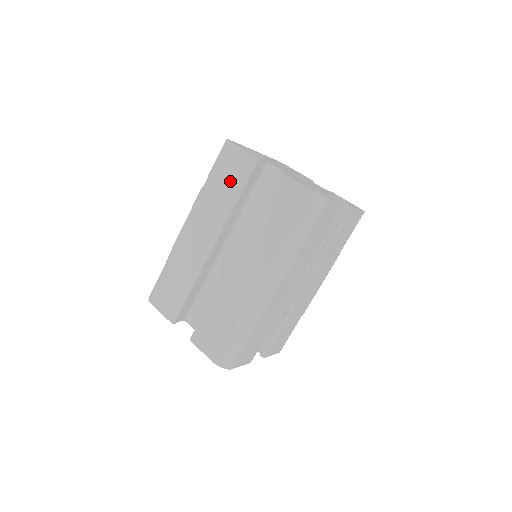
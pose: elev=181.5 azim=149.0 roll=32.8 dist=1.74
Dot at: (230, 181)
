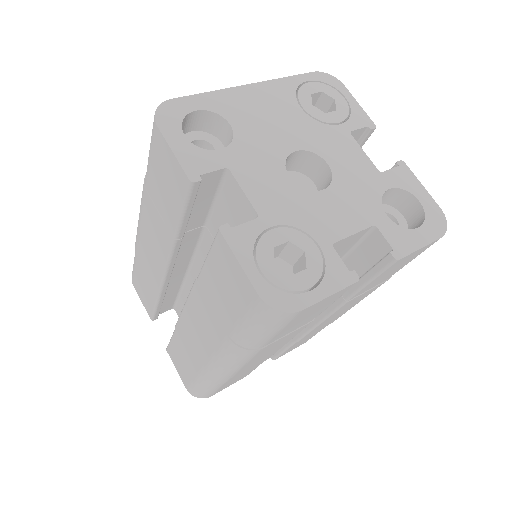
Dot at: (166, 195)
